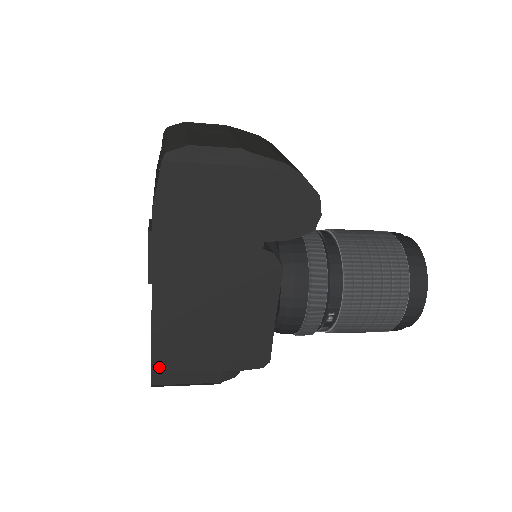
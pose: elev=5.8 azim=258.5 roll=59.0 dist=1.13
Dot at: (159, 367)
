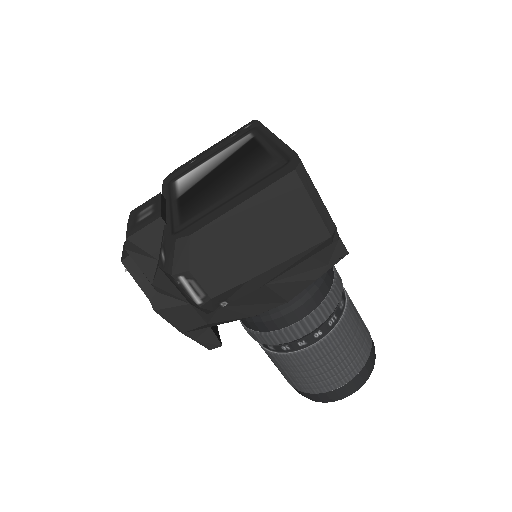
Dot at: occluded
